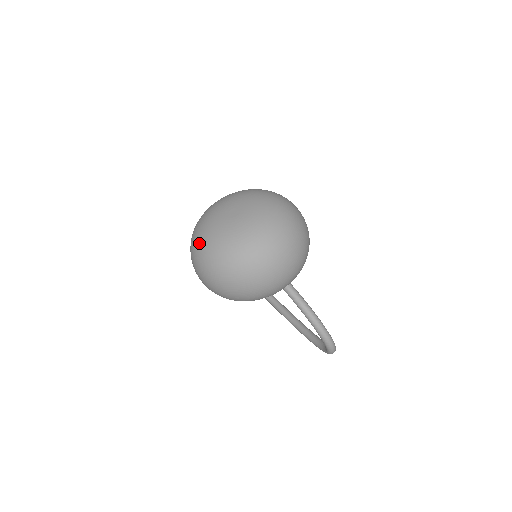
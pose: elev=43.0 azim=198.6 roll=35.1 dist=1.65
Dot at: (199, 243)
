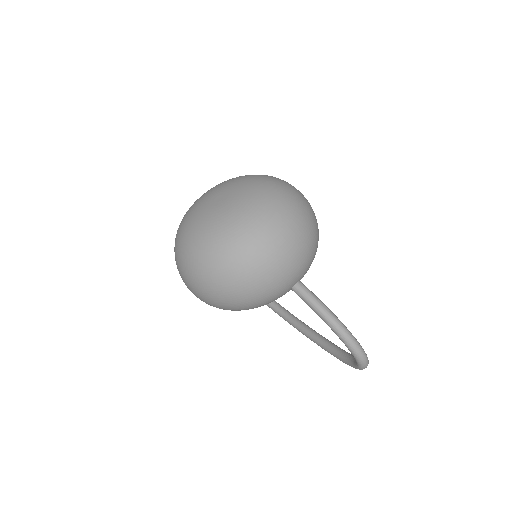
Dot at: (181, 242)
